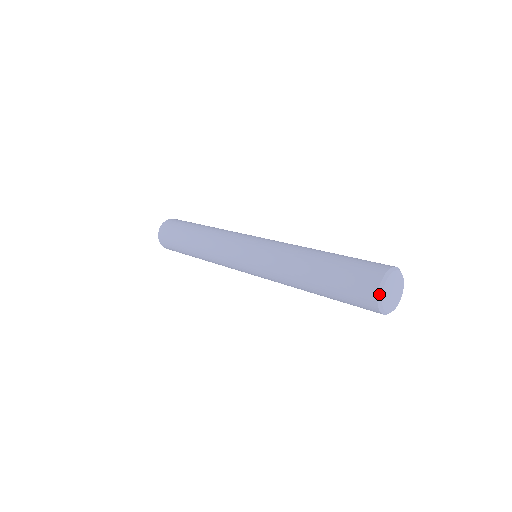
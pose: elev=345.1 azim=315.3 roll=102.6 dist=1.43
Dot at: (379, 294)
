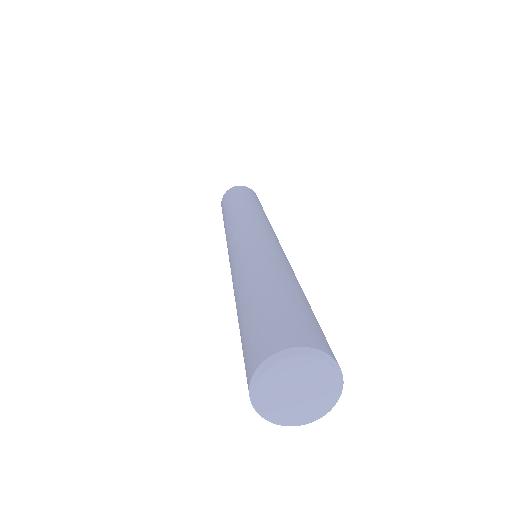
Dot at: (267, 361)
